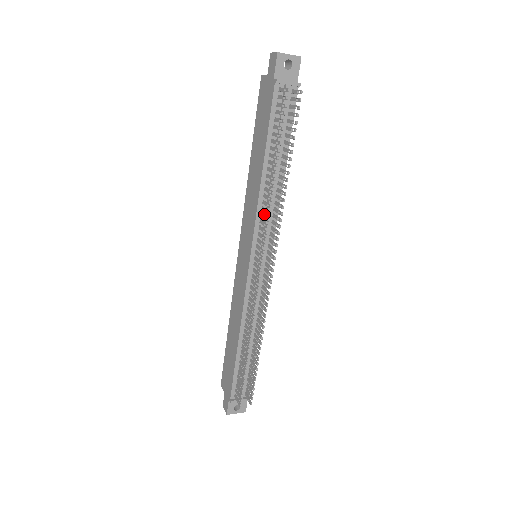
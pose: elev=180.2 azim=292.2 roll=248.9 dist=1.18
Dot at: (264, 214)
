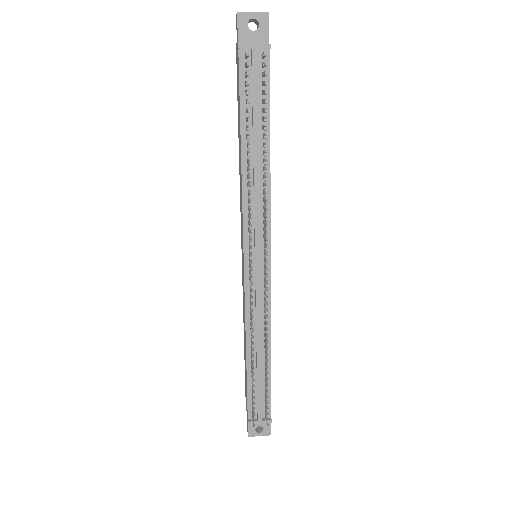
Dot at: (252, 206)
